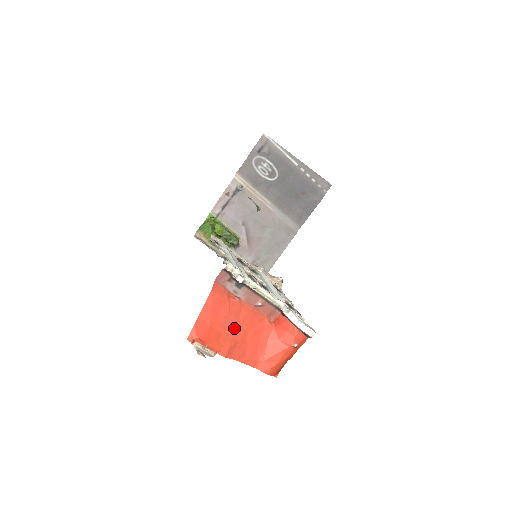
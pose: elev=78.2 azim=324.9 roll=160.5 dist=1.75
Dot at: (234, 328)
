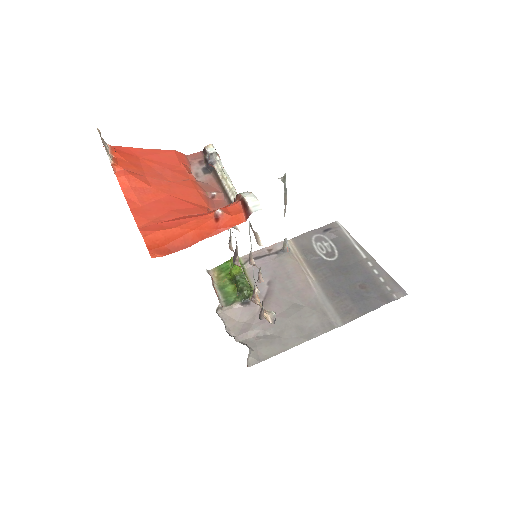
Dot at: (160, 179)
